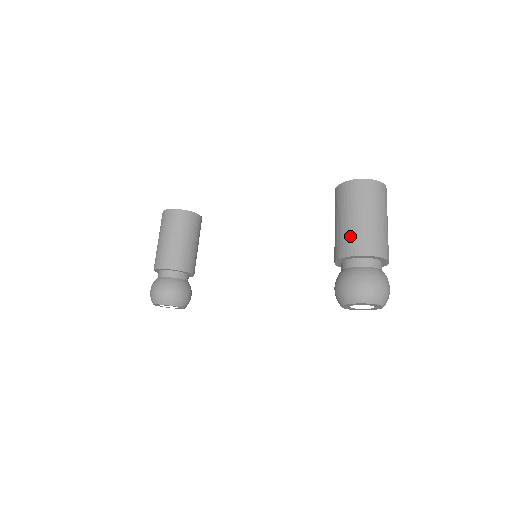
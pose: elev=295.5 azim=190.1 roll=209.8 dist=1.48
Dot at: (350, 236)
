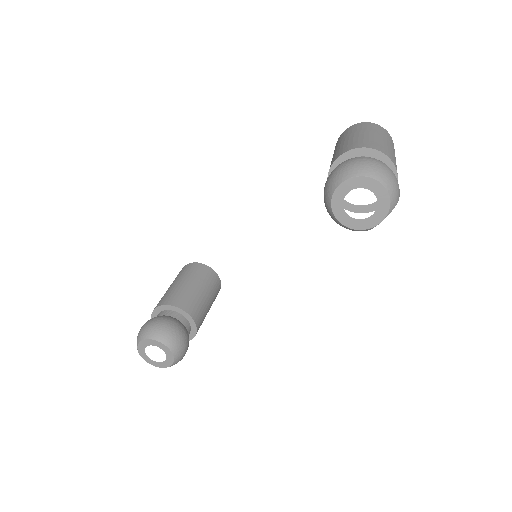
Dot at: (339, 149)
